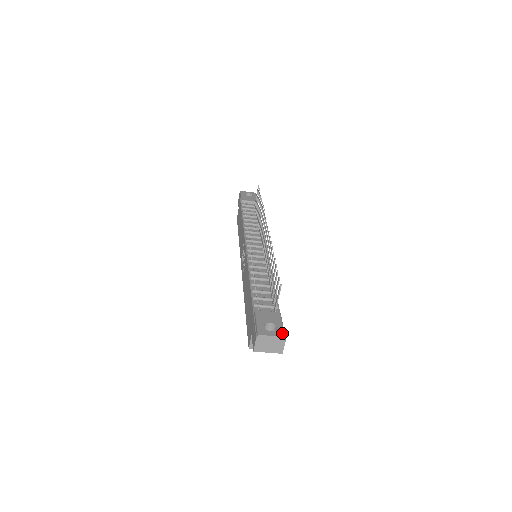
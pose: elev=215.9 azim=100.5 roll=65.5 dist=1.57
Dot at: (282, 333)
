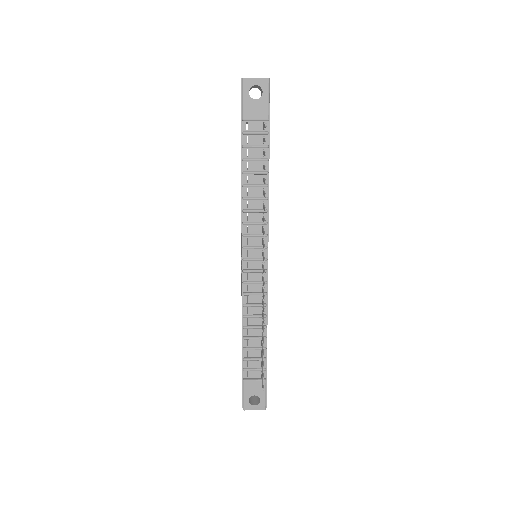
Dot at: (263, 406)
